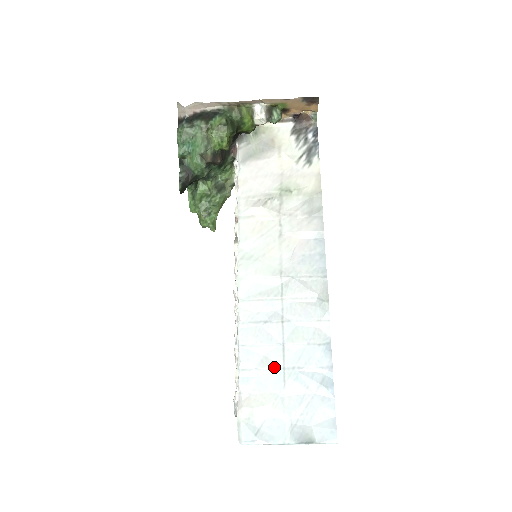
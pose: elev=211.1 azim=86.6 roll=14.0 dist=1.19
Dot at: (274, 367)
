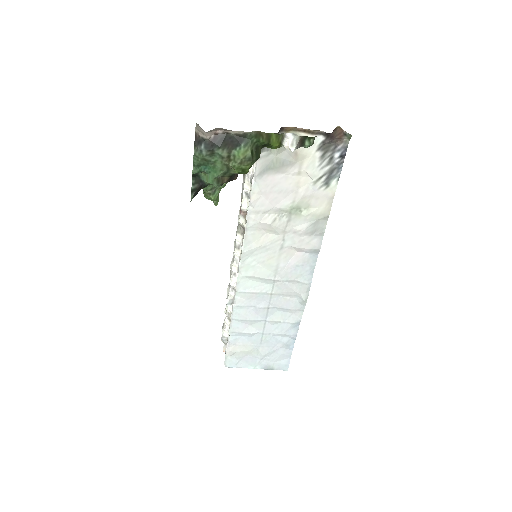
Dot at: (256, 333)
